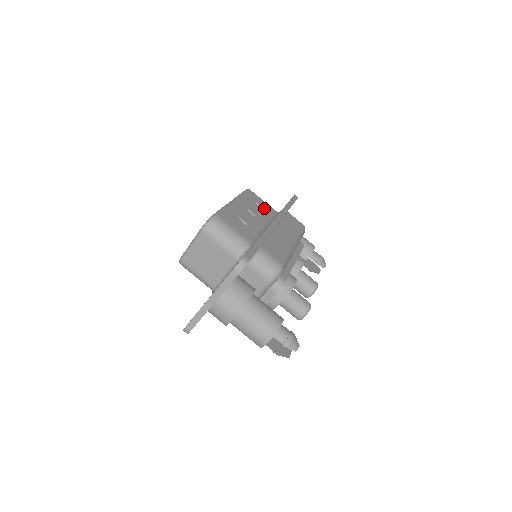
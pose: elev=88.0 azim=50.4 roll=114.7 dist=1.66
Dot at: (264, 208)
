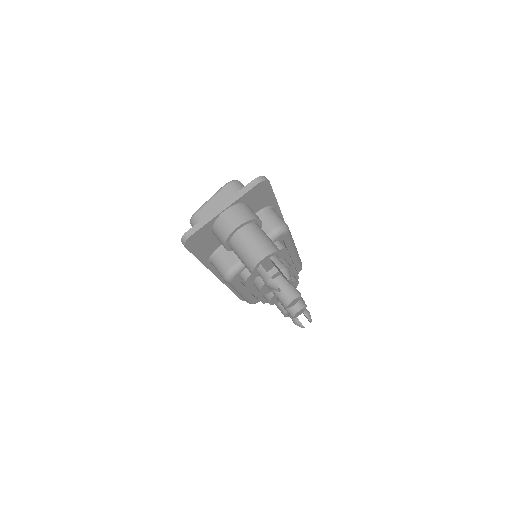
Dot at: occluded
